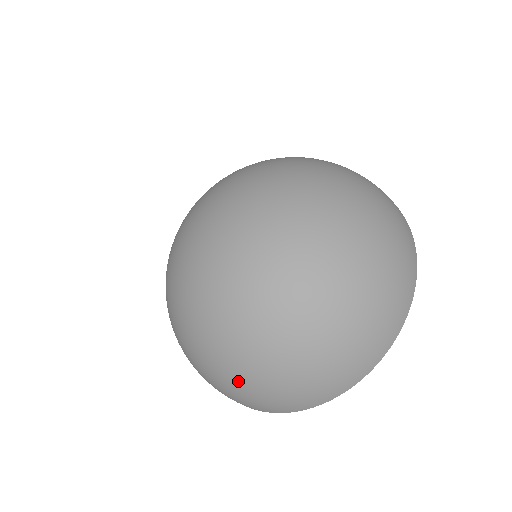
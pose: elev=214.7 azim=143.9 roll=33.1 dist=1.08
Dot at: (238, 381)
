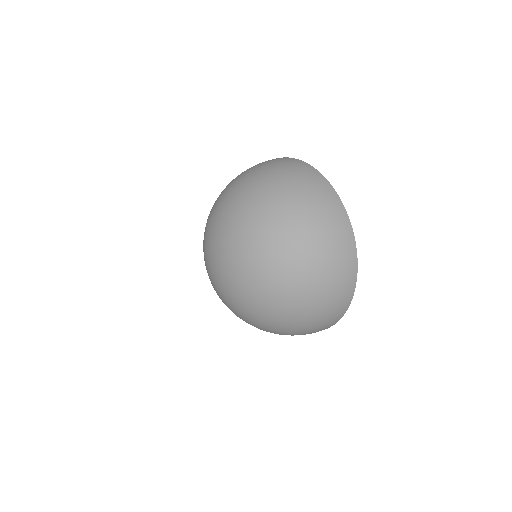
Dot at: occluded
